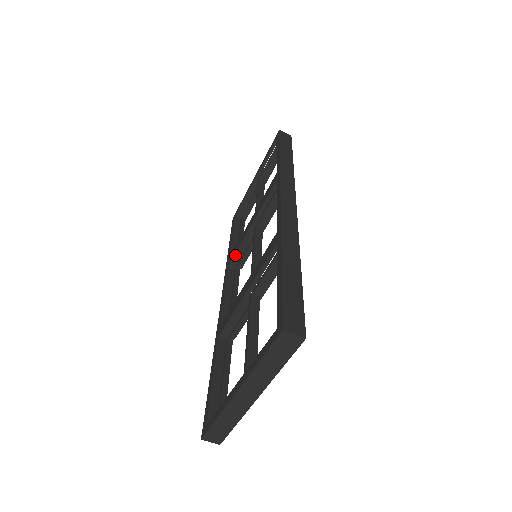
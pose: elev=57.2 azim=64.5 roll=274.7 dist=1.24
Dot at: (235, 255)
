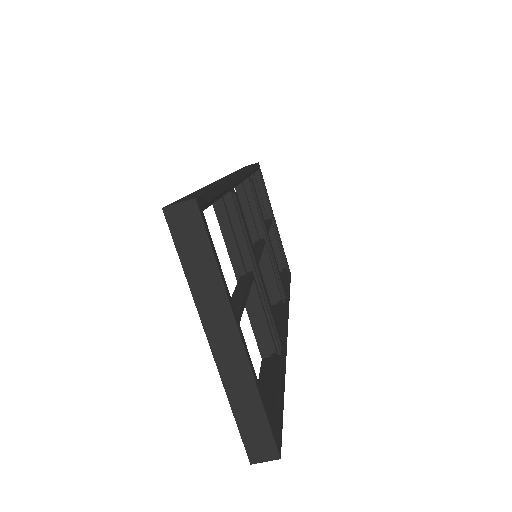
Dot at: (266, 287)
